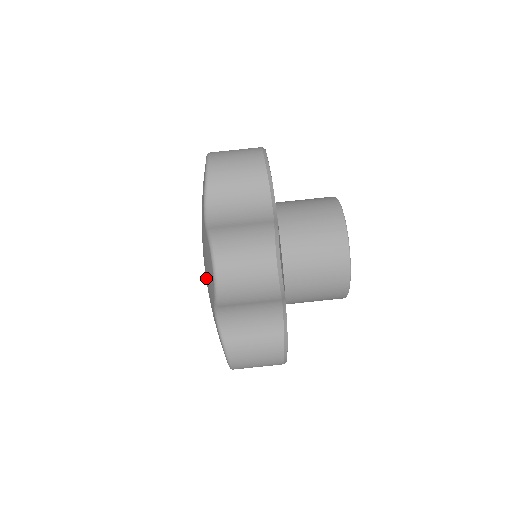
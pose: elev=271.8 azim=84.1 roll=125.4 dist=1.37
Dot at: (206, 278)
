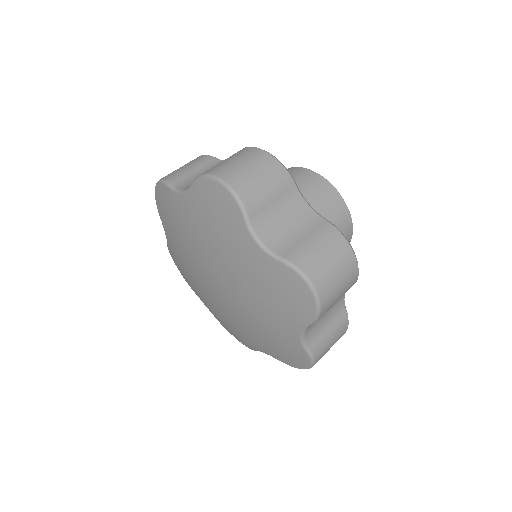
Dot at: (223, 243)
